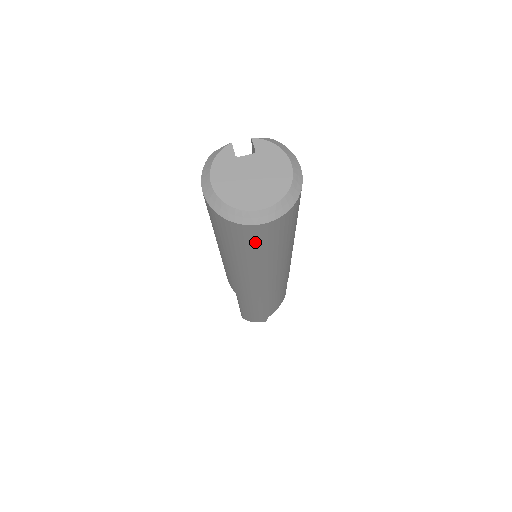
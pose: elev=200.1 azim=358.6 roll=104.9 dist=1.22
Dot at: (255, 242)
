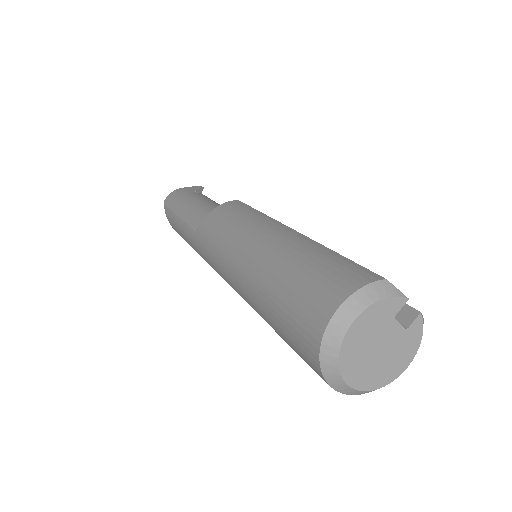
Dot at: (298, 353)
